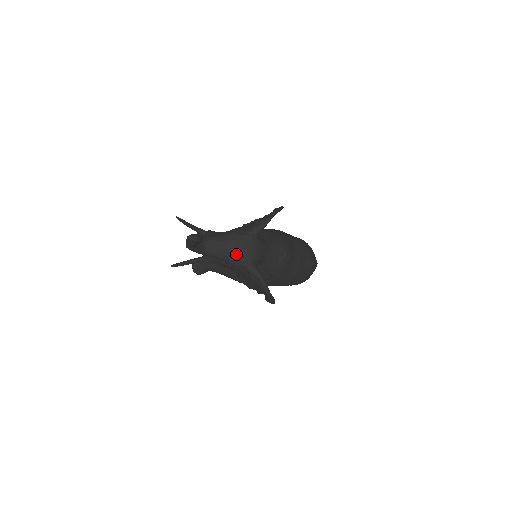
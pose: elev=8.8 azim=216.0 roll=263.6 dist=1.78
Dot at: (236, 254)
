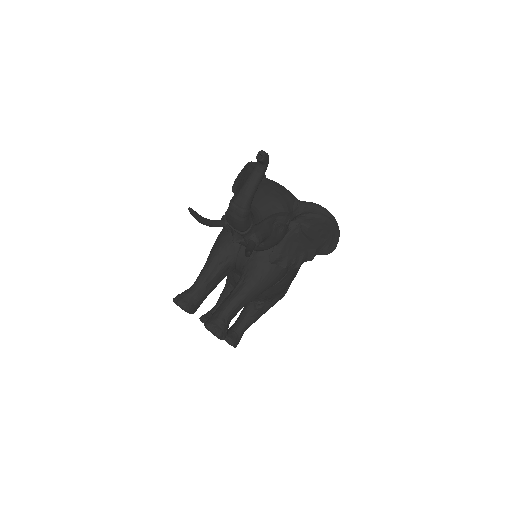
Dot at: (281, 196)
